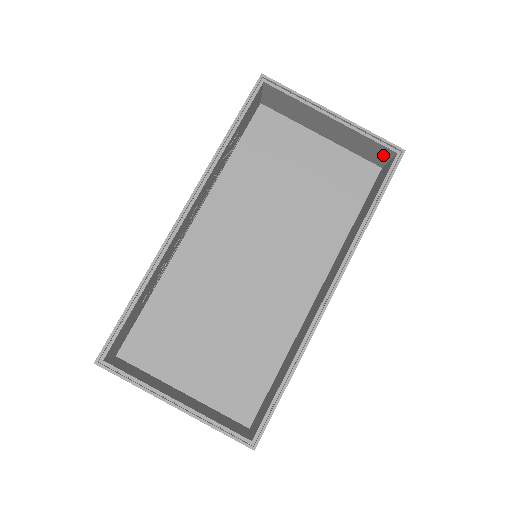
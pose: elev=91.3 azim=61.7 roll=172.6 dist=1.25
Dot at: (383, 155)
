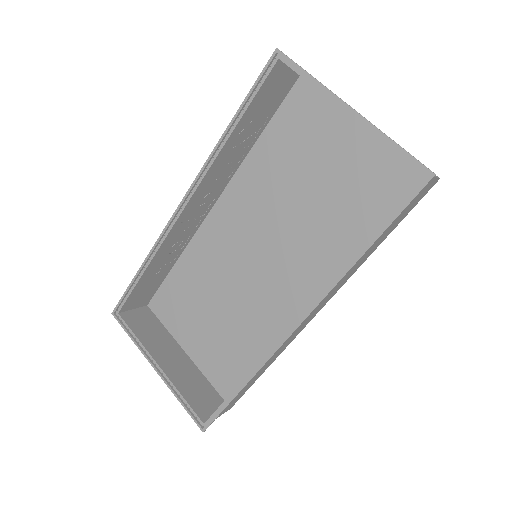
Dot at: occluded
